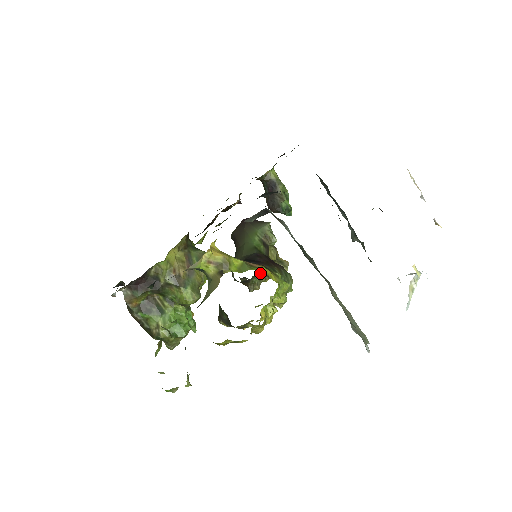
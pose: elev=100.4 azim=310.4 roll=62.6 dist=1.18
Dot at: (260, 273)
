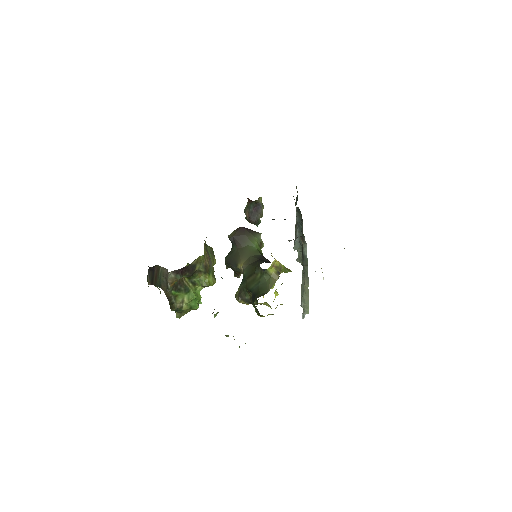
Dot at: occluded
